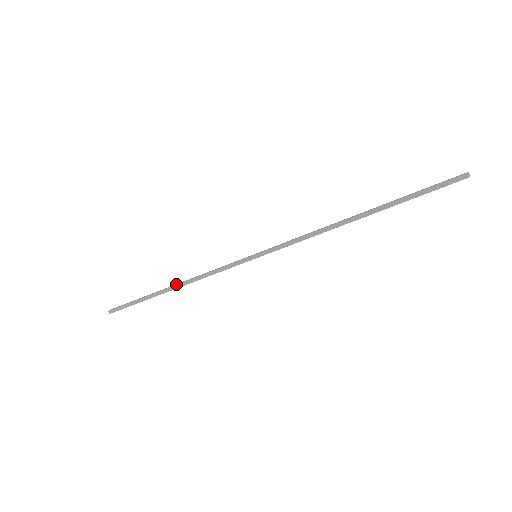
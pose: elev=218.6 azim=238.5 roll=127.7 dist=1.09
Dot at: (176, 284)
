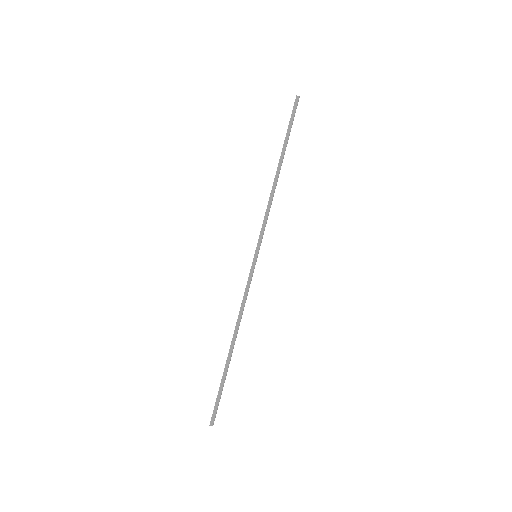
Dot at: (234, 338)
